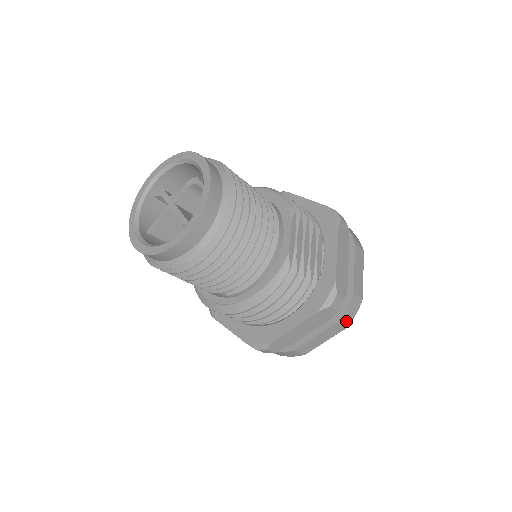
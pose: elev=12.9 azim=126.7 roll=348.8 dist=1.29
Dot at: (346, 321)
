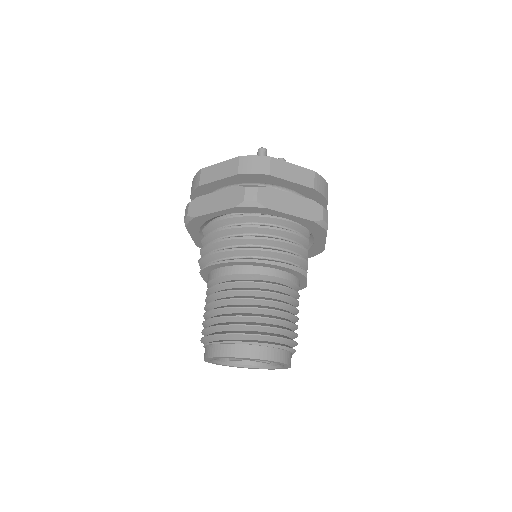
Dot at: occluded
